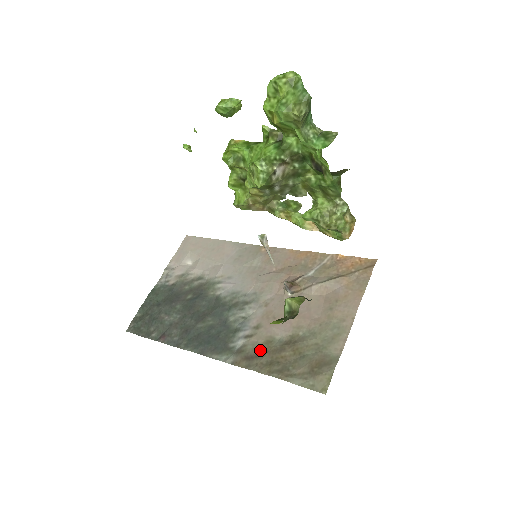
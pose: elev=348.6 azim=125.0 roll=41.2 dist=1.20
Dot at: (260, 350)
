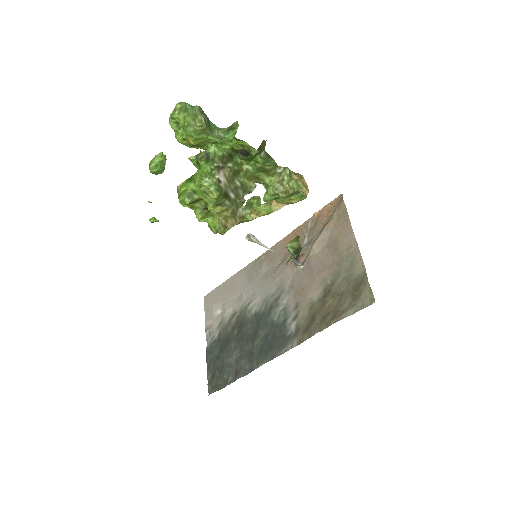
Dot at: (310, 317)
